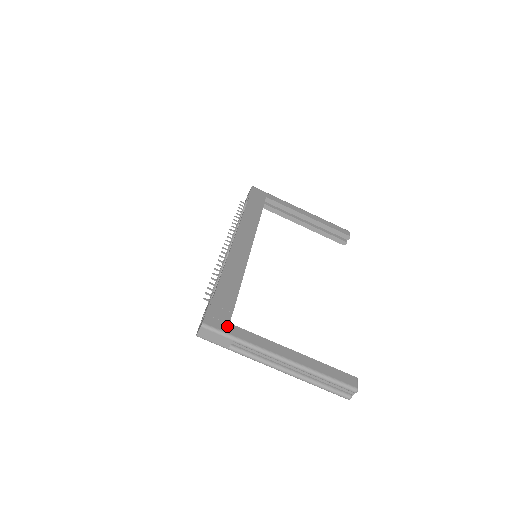
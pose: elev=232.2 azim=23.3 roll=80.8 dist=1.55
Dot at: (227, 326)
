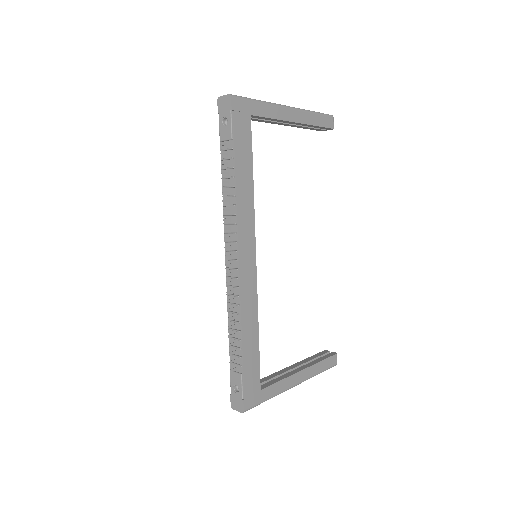
Dot at: (260, 395)
